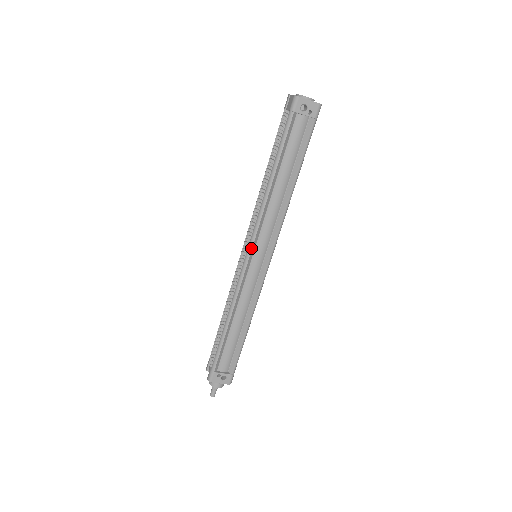
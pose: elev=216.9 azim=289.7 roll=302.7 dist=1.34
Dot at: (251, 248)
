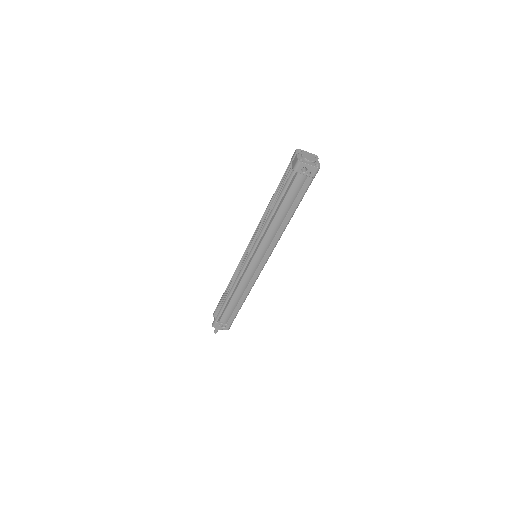
Dot at: (251, 255)
